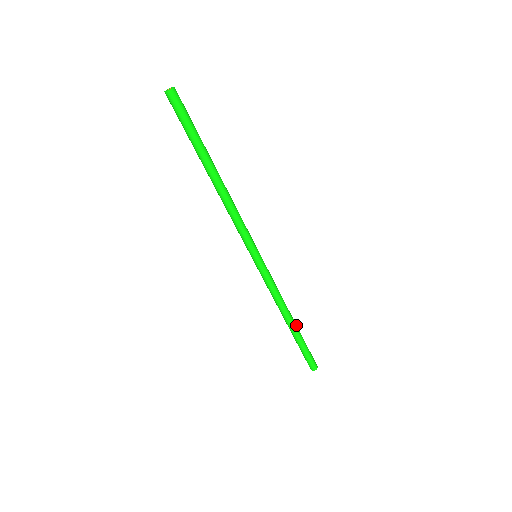
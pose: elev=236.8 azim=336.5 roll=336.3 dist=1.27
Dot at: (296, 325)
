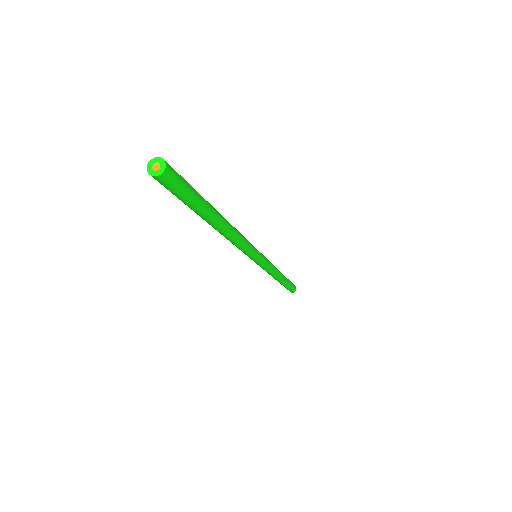
Dot at: (284, 280)
